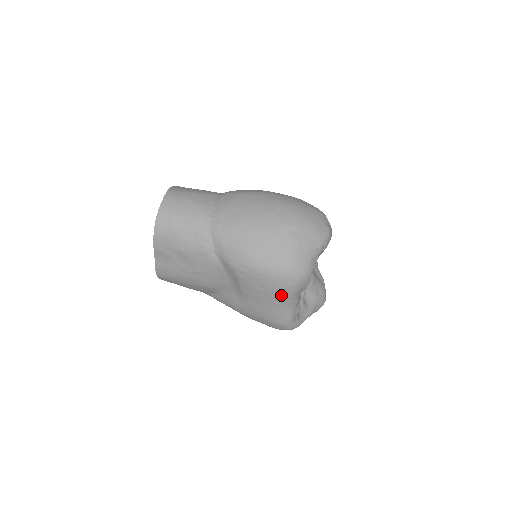
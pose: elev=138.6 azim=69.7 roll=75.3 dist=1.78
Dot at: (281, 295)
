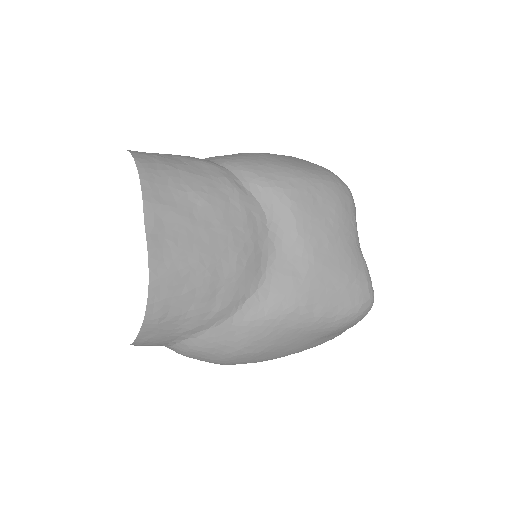
Dot at: (347, 217)
